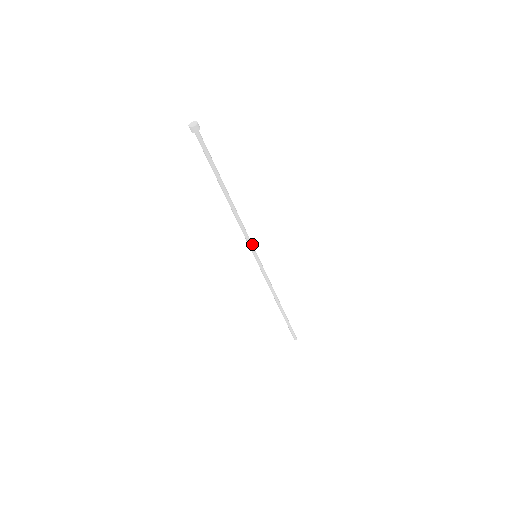
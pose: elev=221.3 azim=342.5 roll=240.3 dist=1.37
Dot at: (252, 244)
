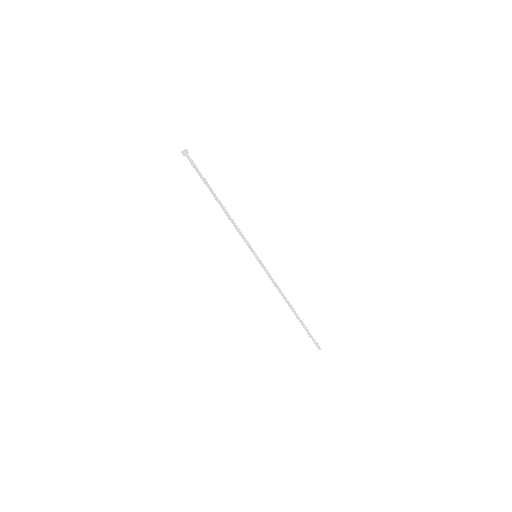
Dot at: (249, 245)
